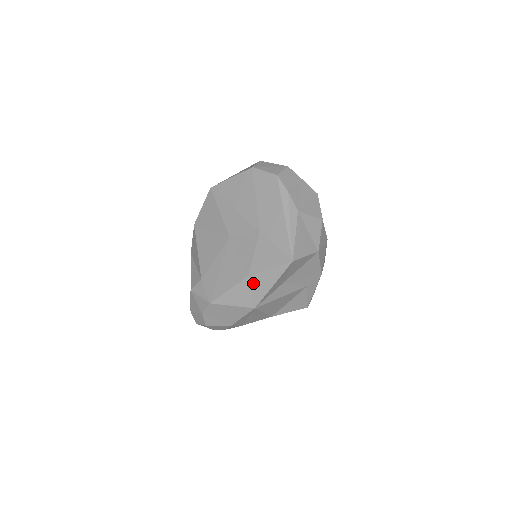
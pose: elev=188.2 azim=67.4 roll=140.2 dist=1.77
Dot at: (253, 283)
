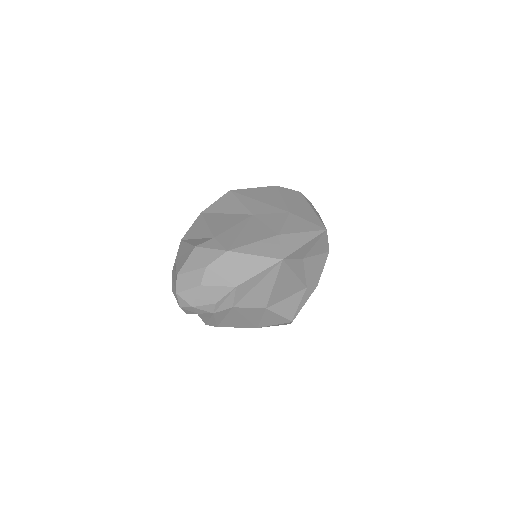
Dot at: (283, 240)
